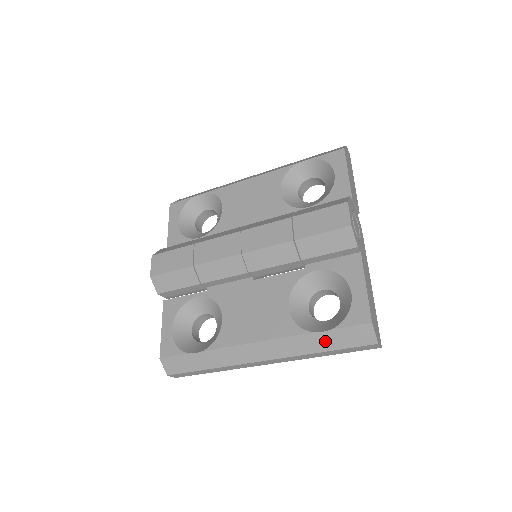
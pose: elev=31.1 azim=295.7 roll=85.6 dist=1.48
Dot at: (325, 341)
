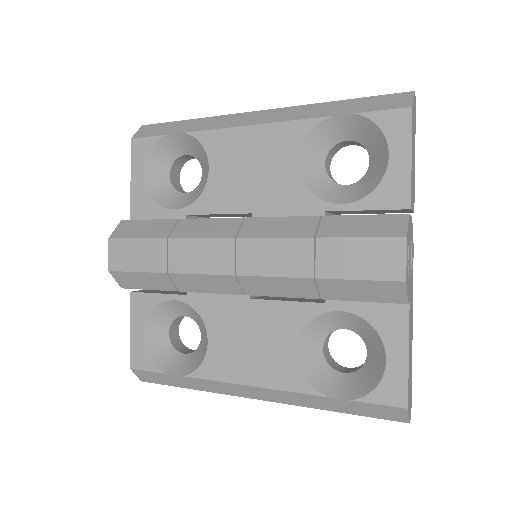
Dot at: (341, 406)
